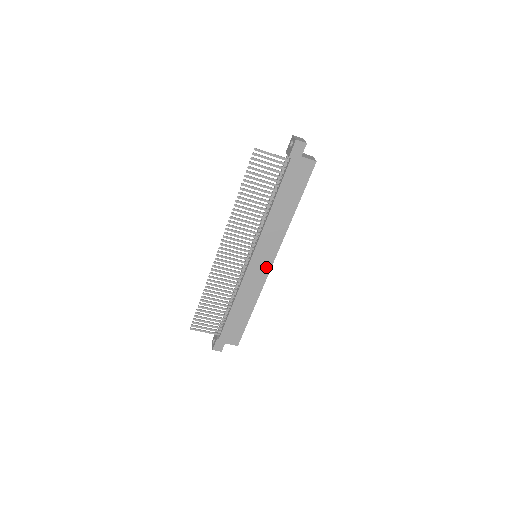
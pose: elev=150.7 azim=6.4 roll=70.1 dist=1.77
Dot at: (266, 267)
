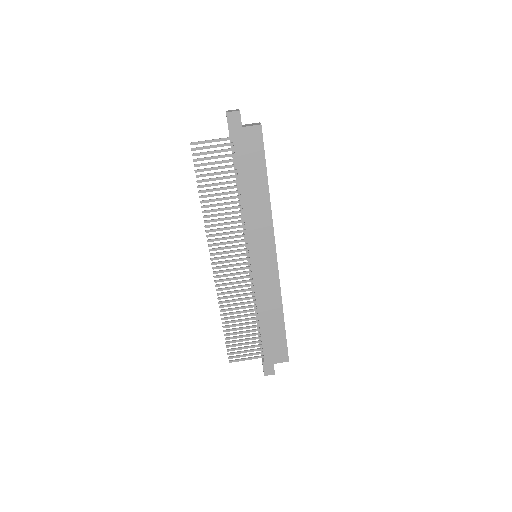
Dot at: (271, 263)
